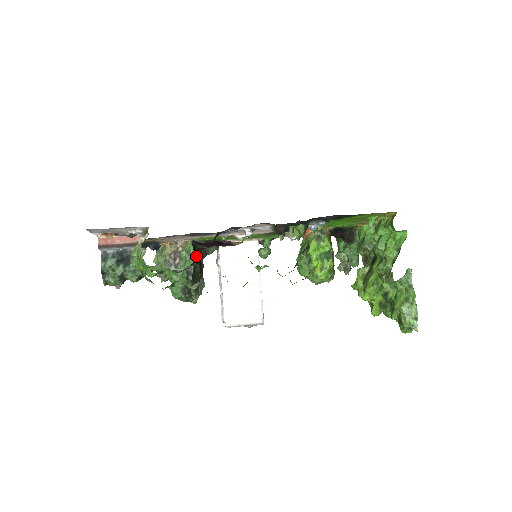
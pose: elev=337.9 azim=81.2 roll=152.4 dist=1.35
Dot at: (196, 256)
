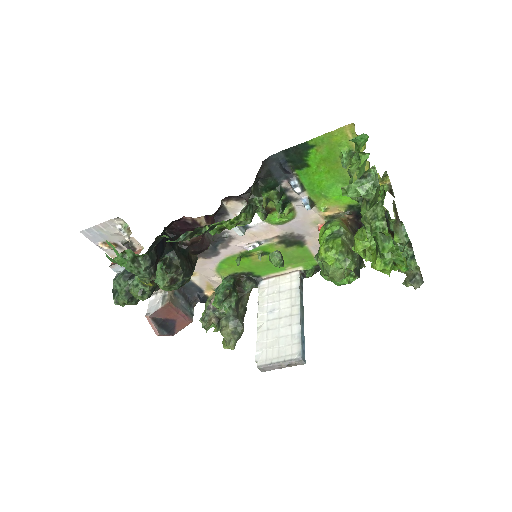
Dot at: (172, 246)
